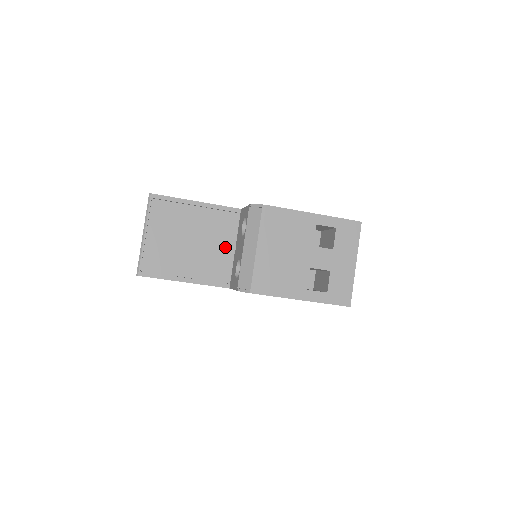
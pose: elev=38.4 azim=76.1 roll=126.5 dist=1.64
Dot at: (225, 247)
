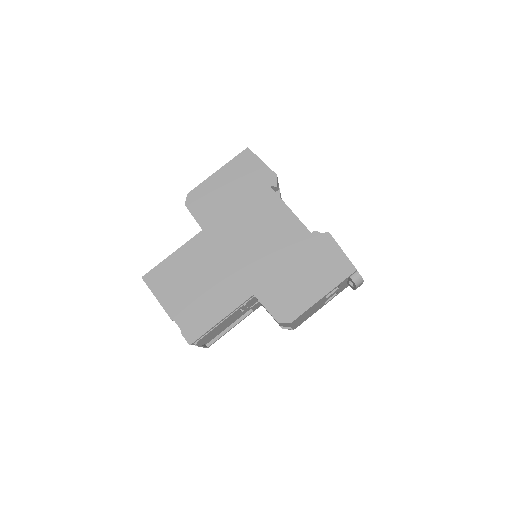
Dot at: occluded
